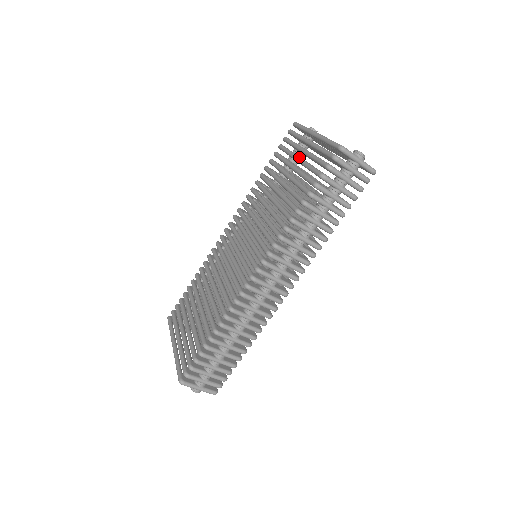
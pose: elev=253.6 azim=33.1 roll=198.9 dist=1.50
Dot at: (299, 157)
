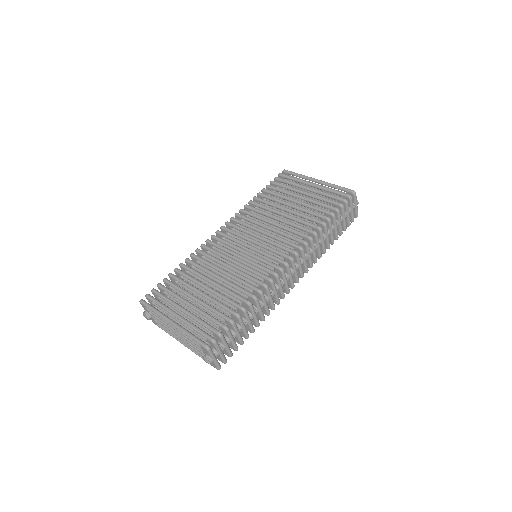
Dot at: occluded
